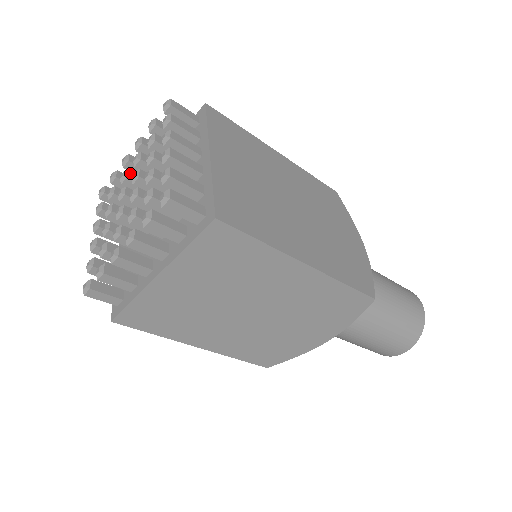
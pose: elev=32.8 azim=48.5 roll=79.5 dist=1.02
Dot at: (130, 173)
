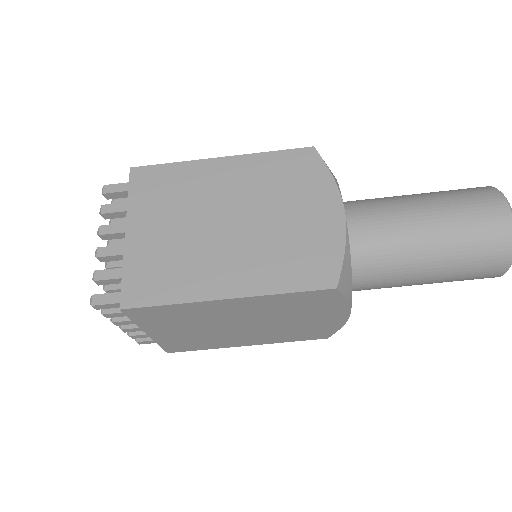
Dot at: occluded
